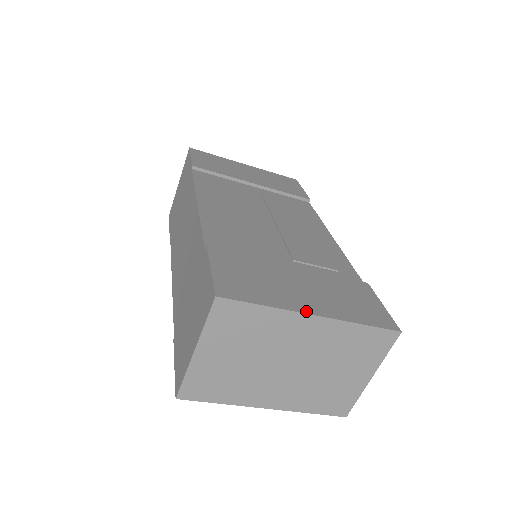
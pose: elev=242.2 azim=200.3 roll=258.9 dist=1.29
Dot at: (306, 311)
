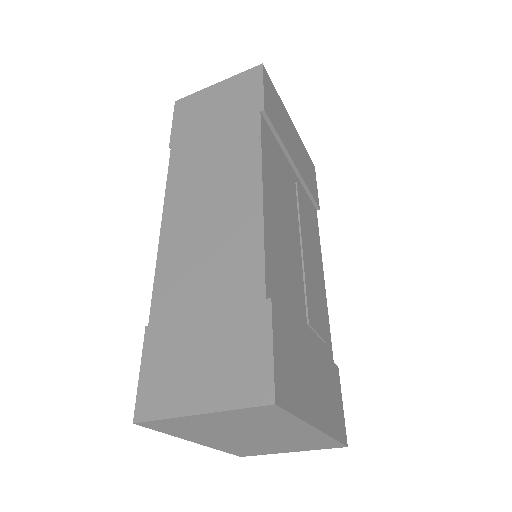
Dot at: (315, 423)
